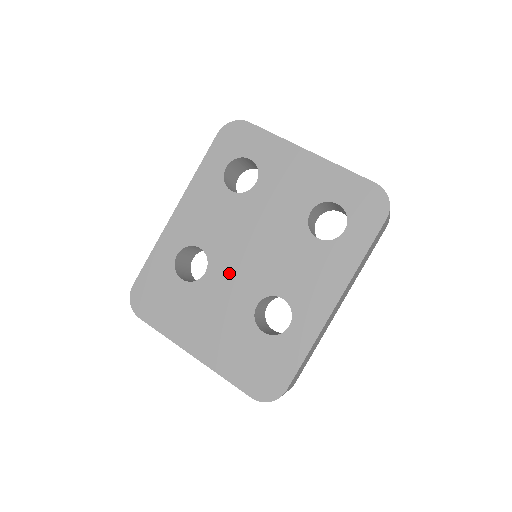
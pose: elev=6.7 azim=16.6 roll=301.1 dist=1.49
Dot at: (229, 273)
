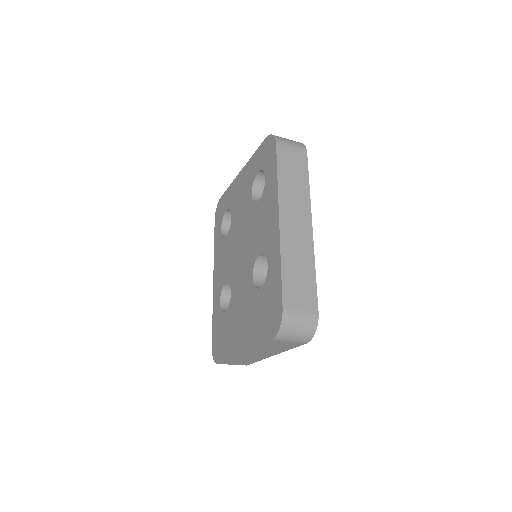
Dot at: (238, 278)
